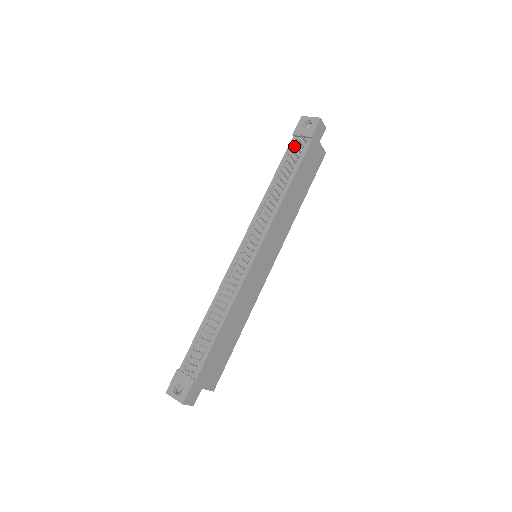
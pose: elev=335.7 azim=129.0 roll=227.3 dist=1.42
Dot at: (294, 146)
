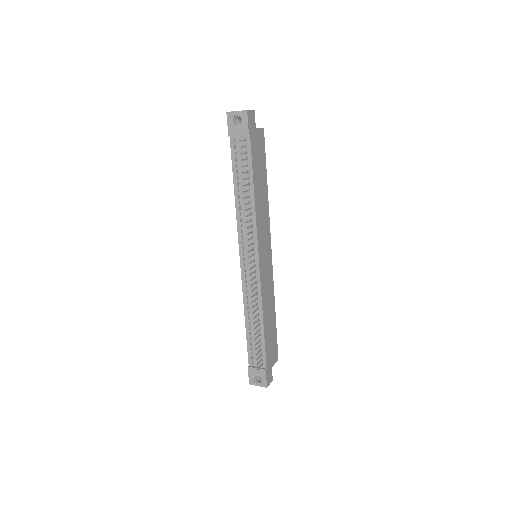
Dot at: (236, 148)
